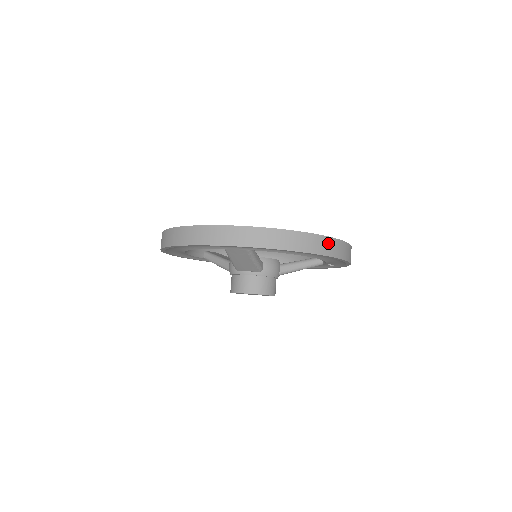
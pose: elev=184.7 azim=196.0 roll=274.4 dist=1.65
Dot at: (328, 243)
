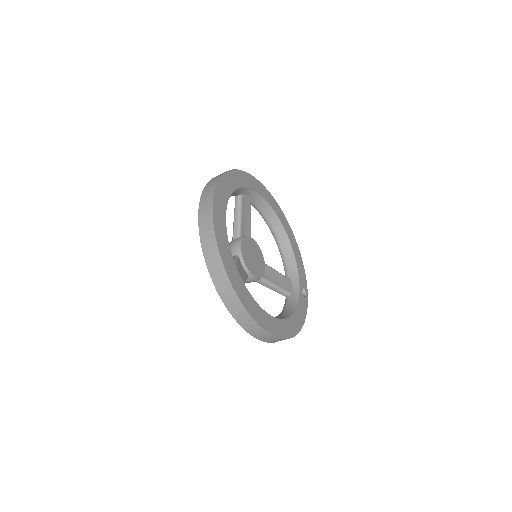
Dot at: (279, 340)
